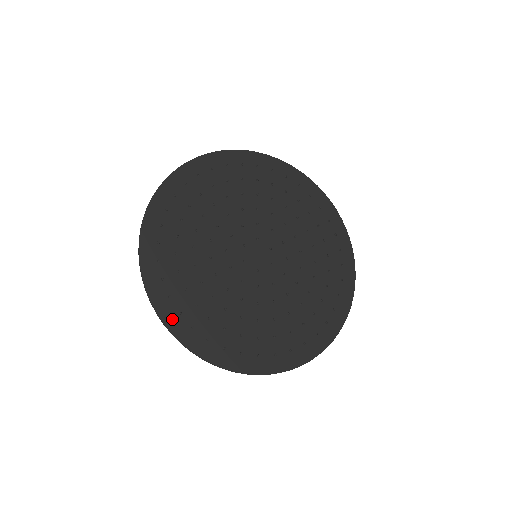
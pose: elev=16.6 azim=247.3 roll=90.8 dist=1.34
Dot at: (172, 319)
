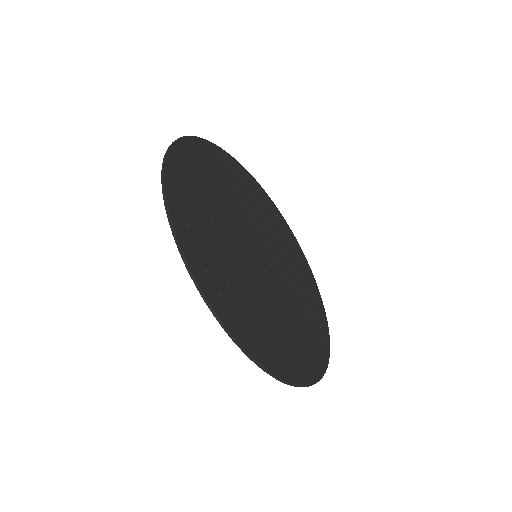
Dot at: (231, 322)
